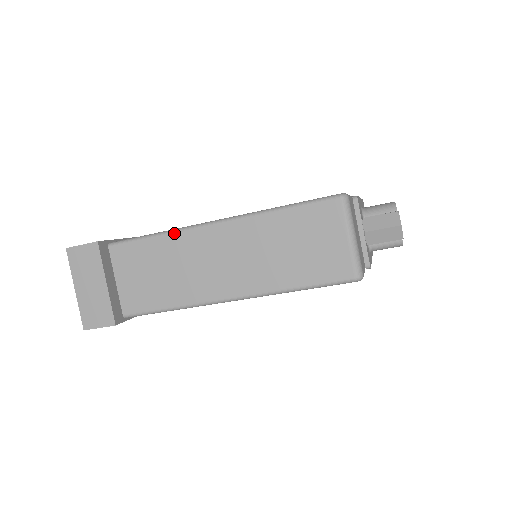
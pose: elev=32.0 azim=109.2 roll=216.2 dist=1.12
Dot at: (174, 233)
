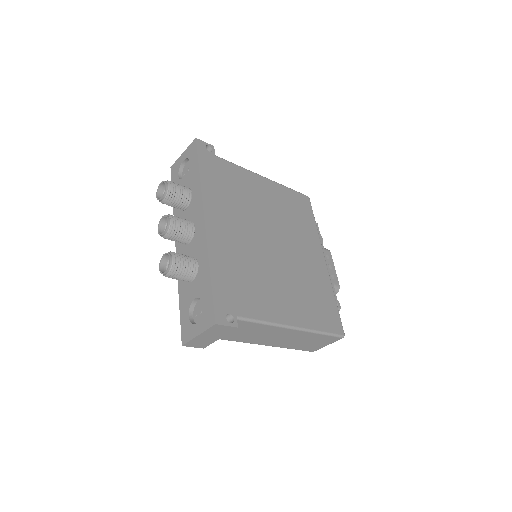
Dot at: (273, 326)
